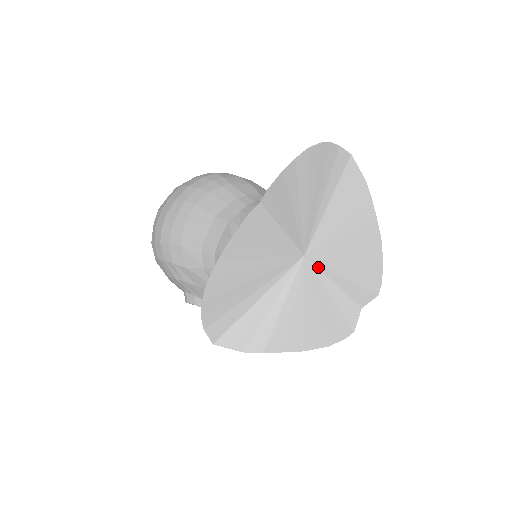
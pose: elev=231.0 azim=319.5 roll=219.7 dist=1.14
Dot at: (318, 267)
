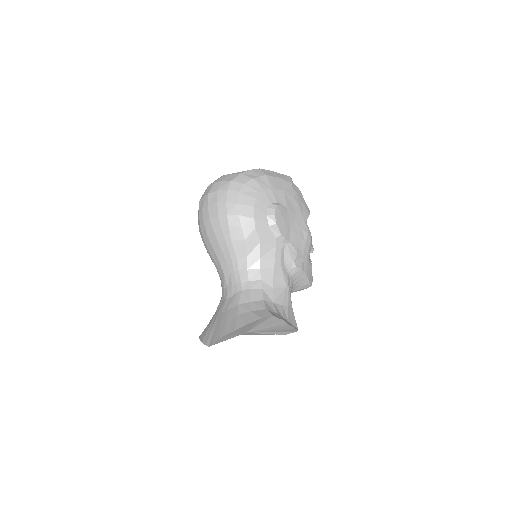
Dot at: occluded
